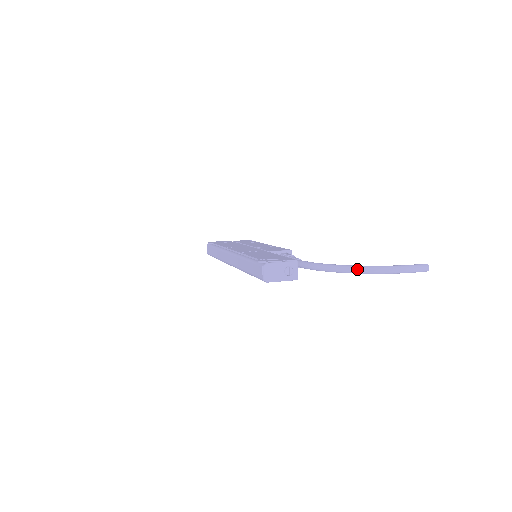
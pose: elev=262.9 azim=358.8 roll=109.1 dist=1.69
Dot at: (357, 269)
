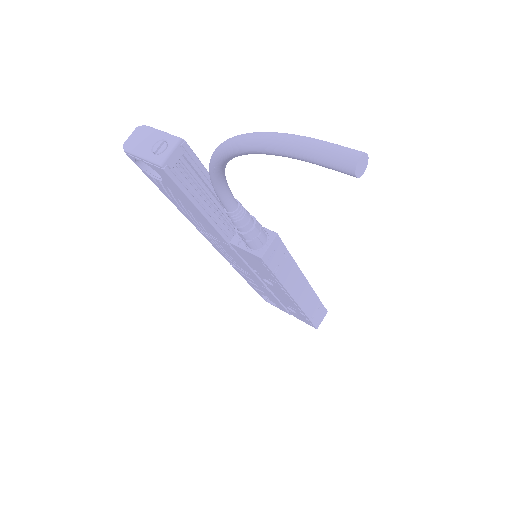
Dot at: occluded
